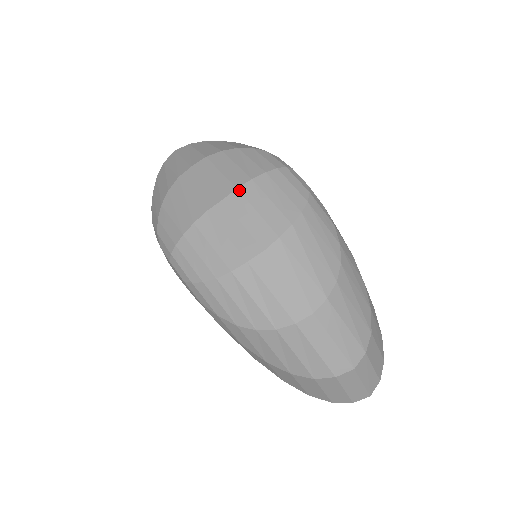
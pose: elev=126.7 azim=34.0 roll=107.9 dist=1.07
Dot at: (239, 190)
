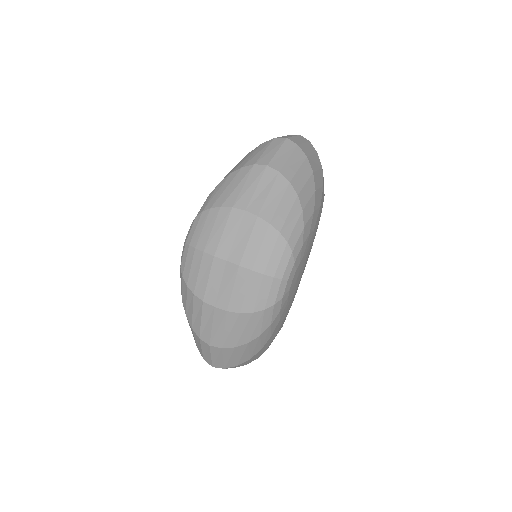
Dot at: (239, 268)
